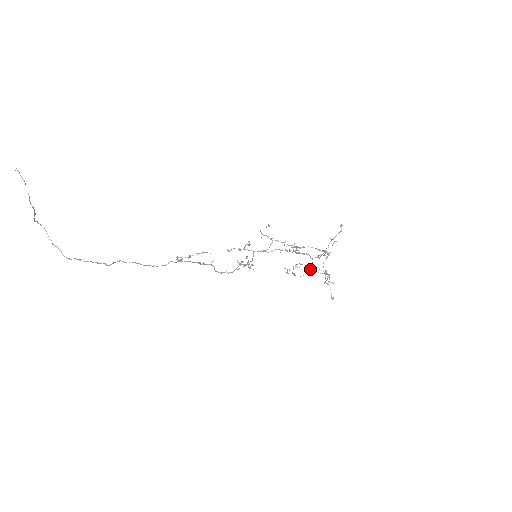
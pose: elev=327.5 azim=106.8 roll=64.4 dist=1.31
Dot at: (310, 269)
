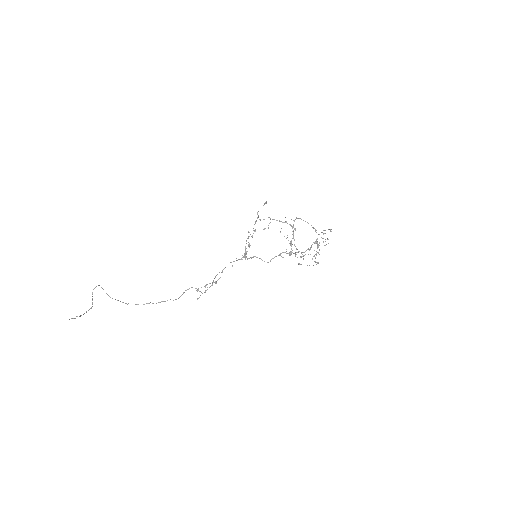
Dot at: occluded
